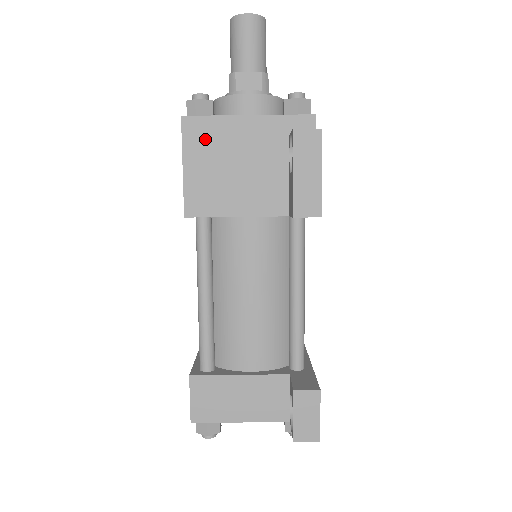
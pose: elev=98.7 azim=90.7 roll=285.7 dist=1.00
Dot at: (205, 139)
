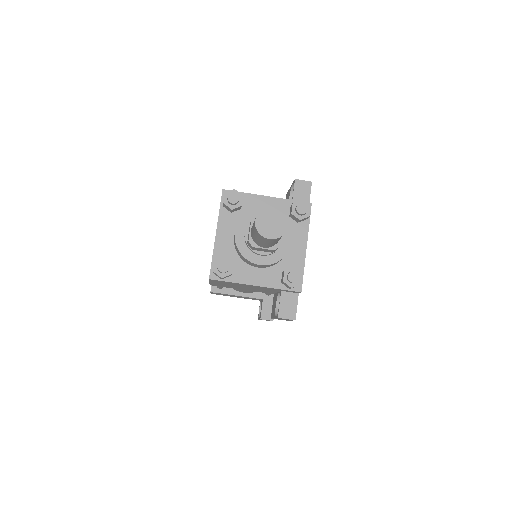
Dot at: (225, 283)
